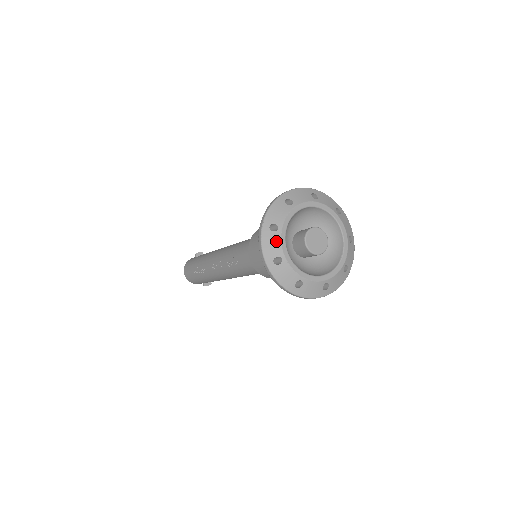
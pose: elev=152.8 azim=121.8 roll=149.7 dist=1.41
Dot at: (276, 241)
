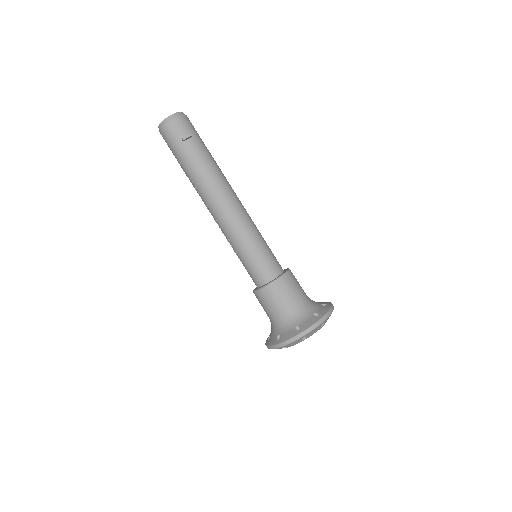
Dot at: occluded
